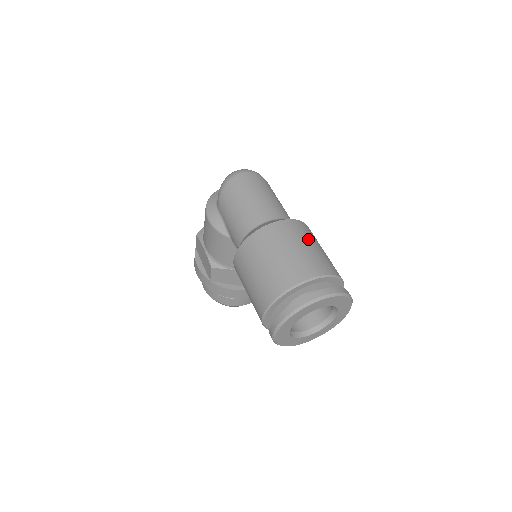
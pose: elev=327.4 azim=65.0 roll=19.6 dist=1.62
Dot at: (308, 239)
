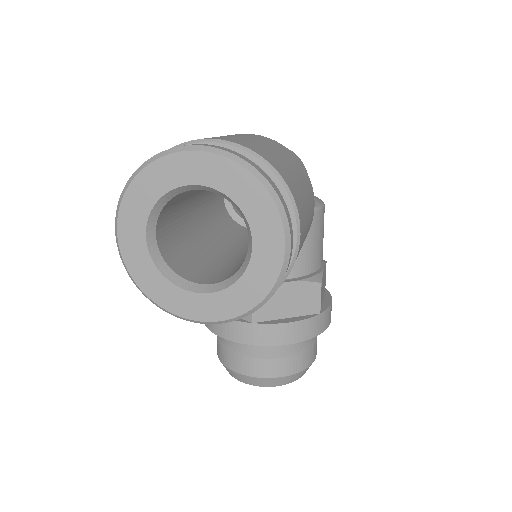
Dot at: (266, 142)
